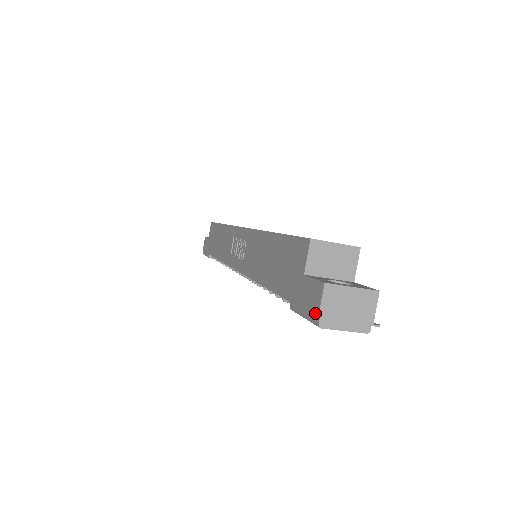
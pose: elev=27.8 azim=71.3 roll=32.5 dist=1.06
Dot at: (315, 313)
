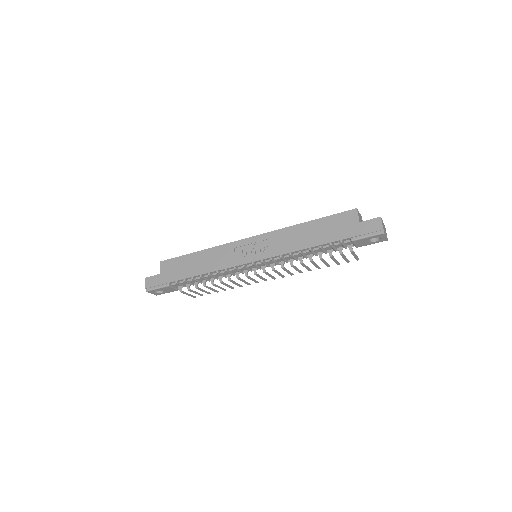
Dot at: (380, 229)
